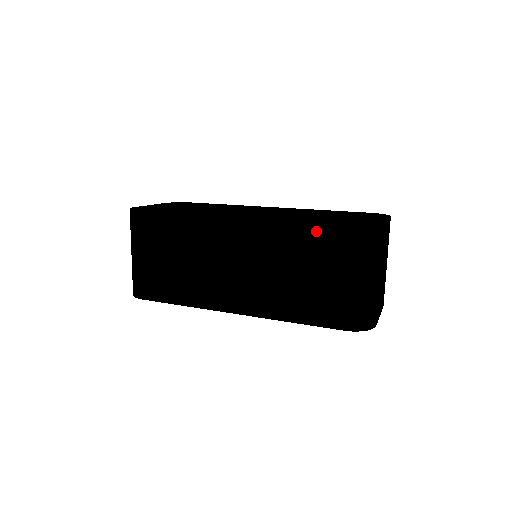
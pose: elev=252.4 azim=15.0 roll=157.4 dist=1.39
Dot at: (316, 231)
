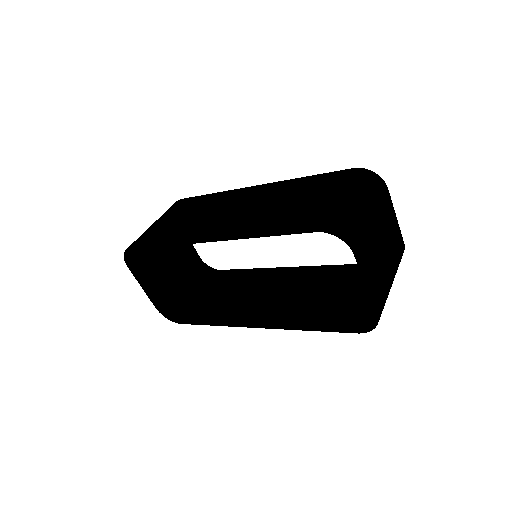
Dot at: (320, 177)
